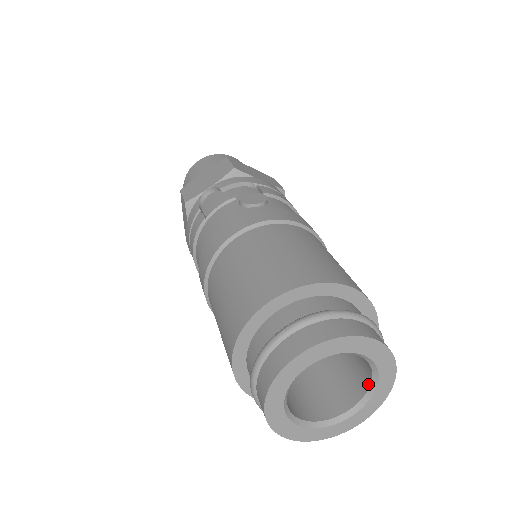
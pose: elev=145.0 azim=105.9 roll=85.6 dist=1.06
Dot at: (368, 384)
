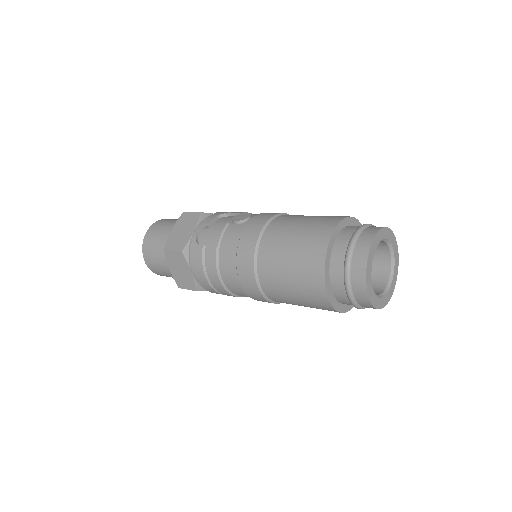
Dot at: (389, 260)
